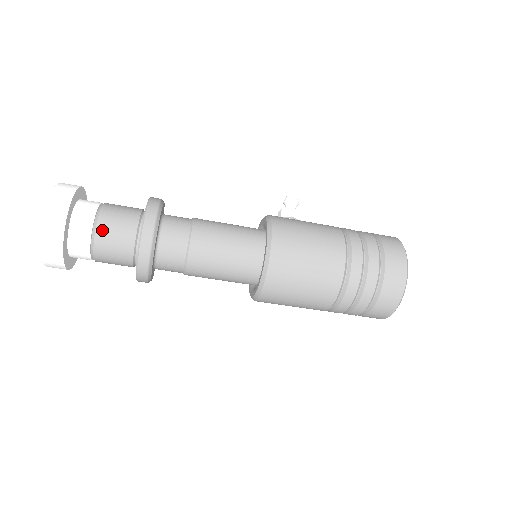
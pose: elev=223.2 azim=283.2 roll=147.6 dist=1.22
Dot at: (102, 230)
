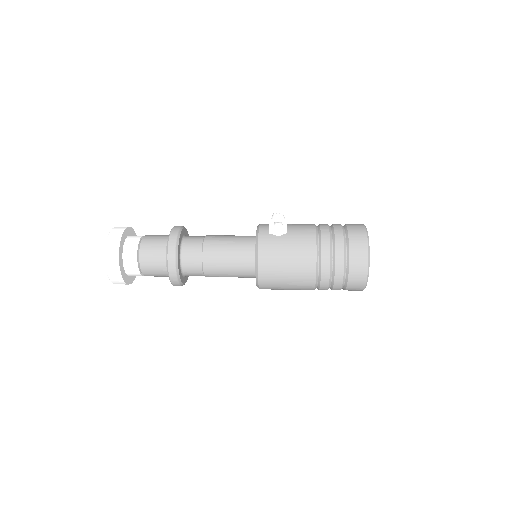
Dot at: (145, 271)
